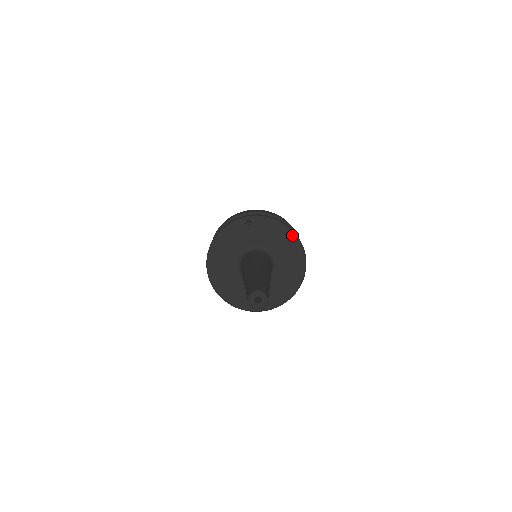
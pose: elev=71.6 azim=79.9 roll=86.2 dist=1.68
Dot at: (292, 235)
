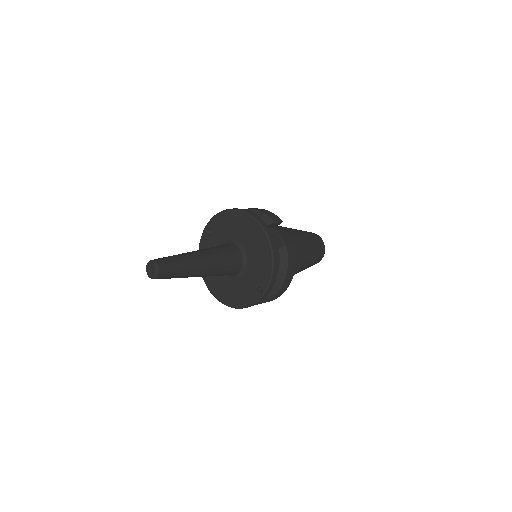
Dot at: (236, 212)
